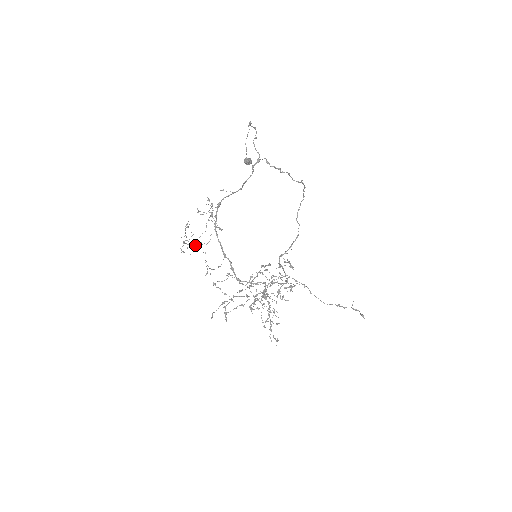
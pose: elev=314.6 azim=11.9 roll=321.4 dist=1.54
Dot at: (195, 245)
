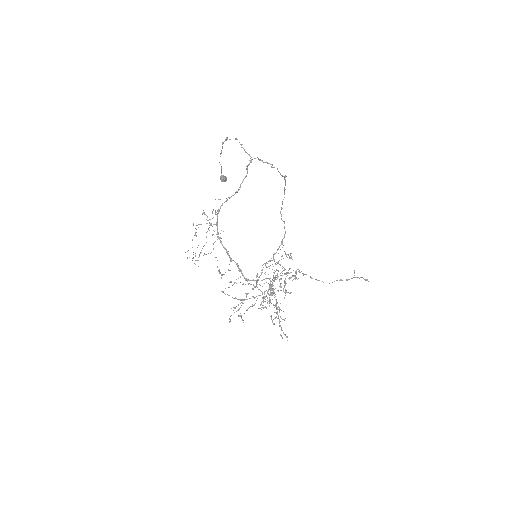
Dot at: occluded
